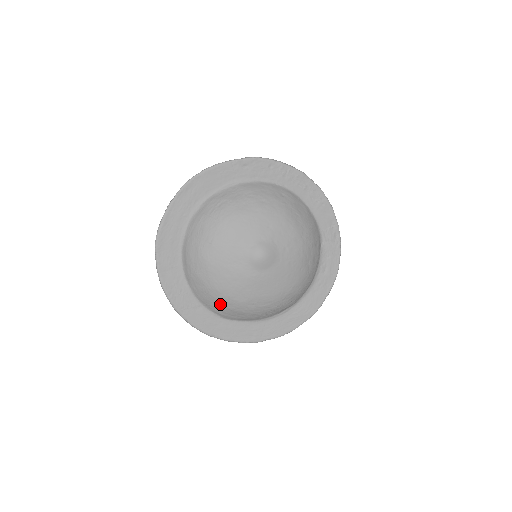
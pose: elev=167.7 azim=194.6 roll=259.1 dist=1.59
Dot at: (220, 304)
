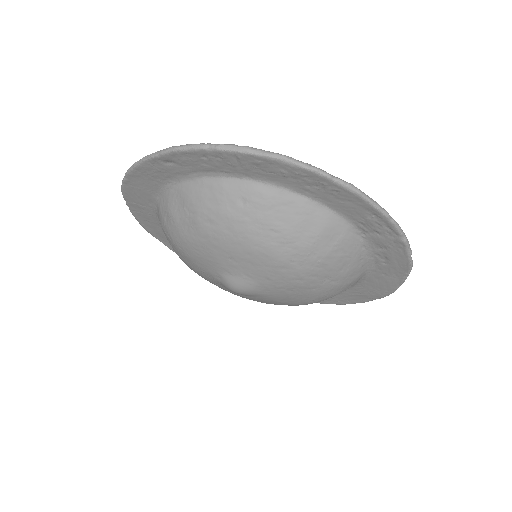
Dot at: occluded
